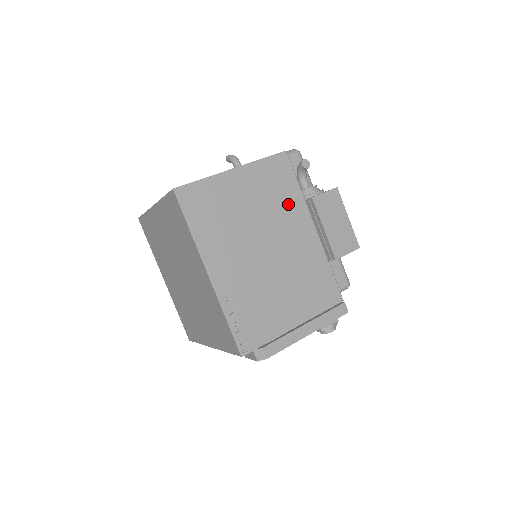
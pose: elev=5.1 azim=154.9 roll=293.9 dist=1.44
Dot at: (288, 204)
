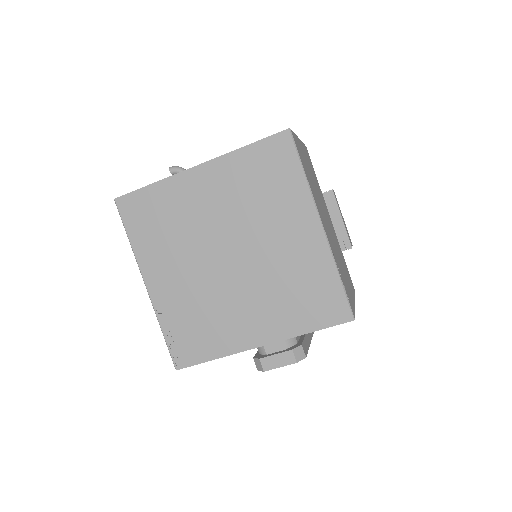
Dot at: occluded
